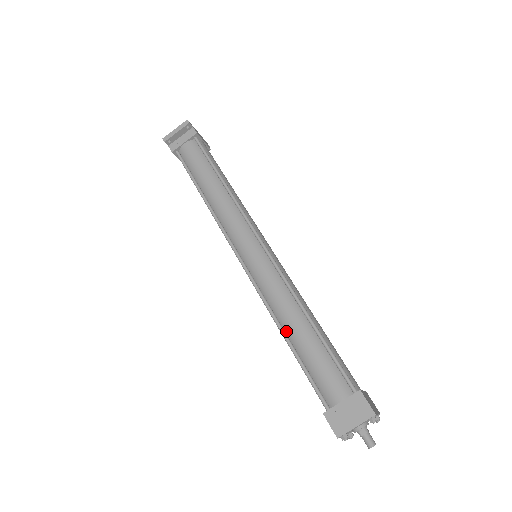
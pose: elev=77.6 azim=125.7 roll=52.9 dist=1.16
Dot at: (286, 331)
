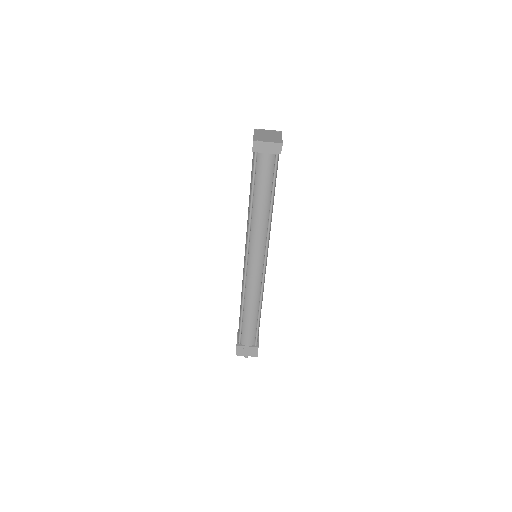
Dot at: (245, 307)
